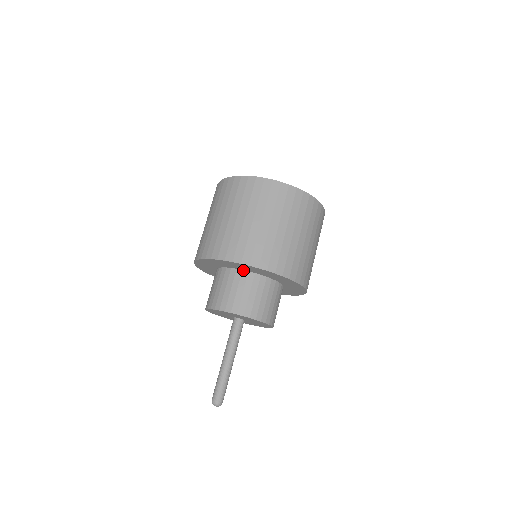
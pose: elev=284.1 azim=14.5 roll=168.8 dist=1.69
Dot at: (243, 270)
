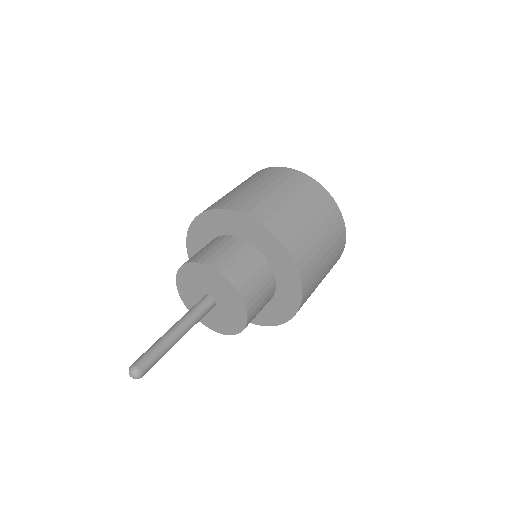
Dot at: occluded
